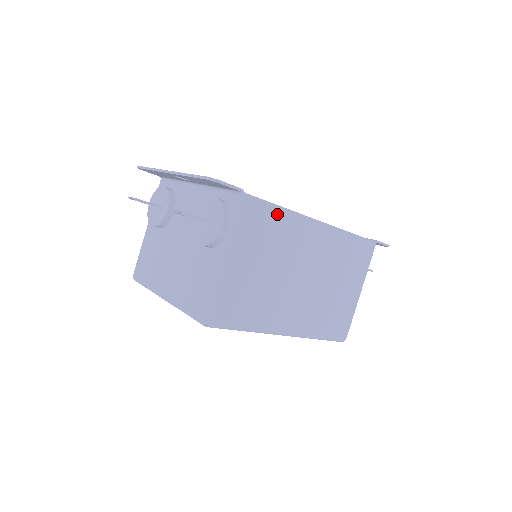
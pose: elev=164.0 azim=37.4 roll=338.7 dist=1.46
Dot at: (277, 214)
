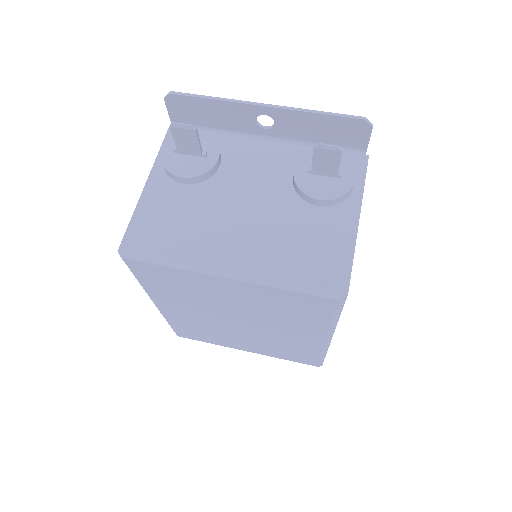
Dot at: occluded
